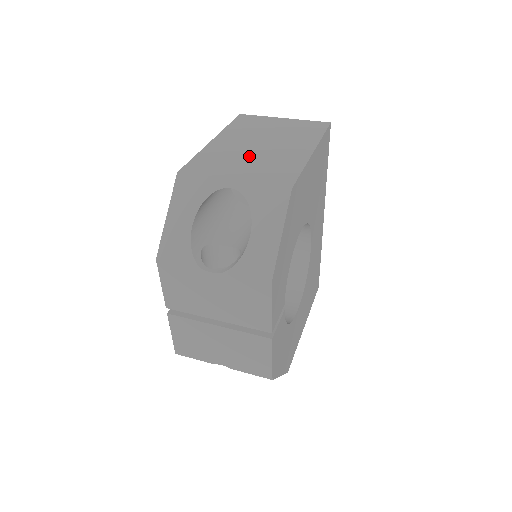
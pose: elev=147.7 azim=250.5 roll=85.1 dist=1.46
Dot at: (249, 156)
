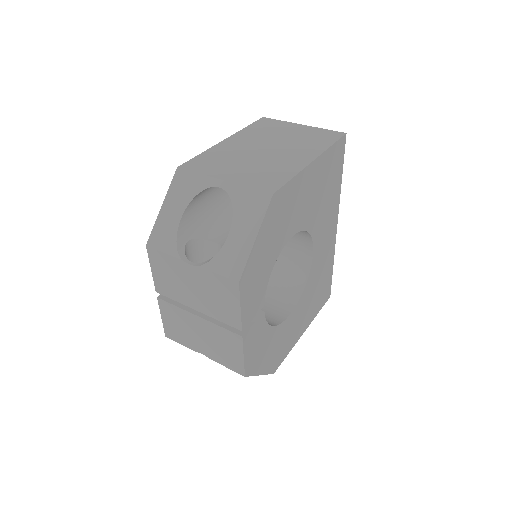
Dot at: (249, 159)
